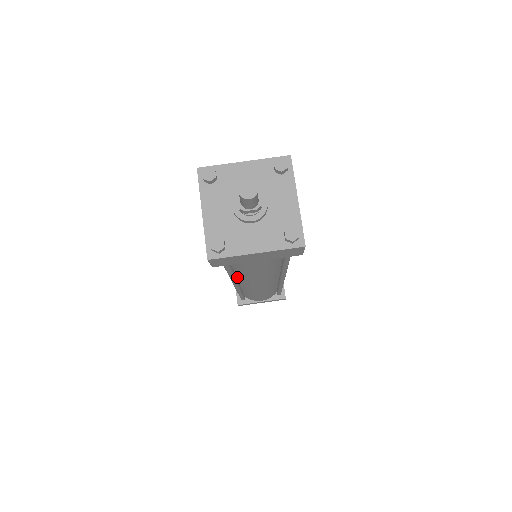
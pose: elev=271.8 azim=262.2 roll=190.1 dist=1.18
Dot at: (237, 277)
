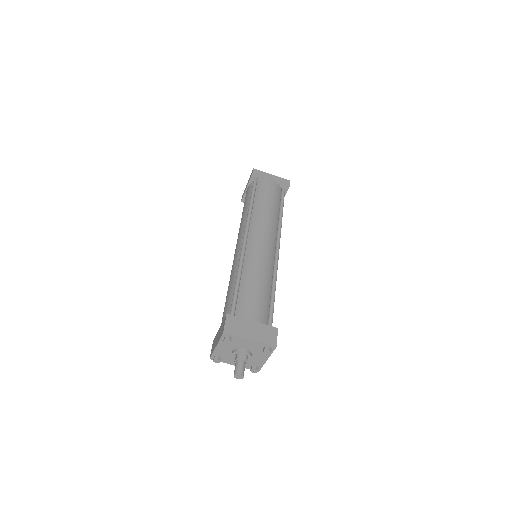
Dot at: occluded
